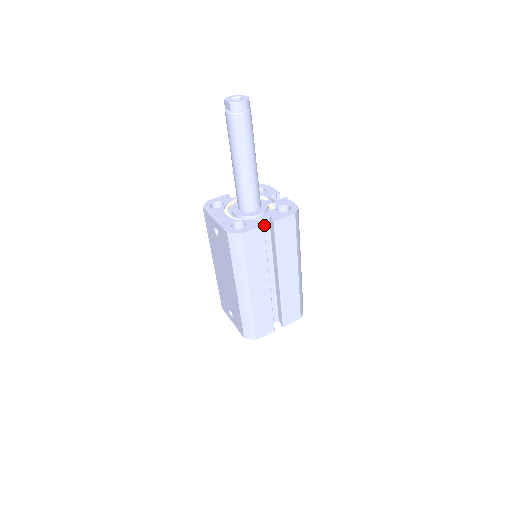
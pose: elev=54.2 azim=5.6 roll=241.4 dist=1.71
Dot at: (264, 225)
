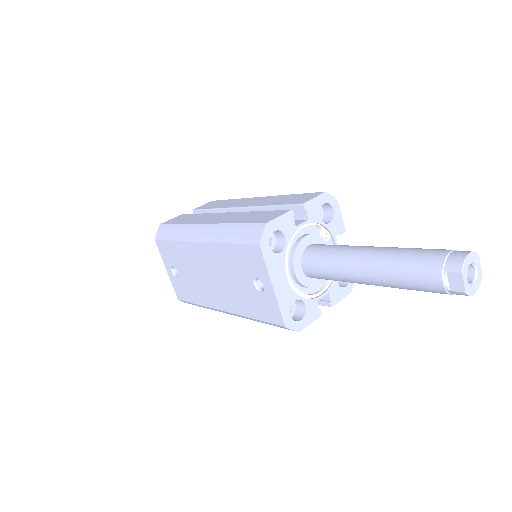
Dot at: occluded
